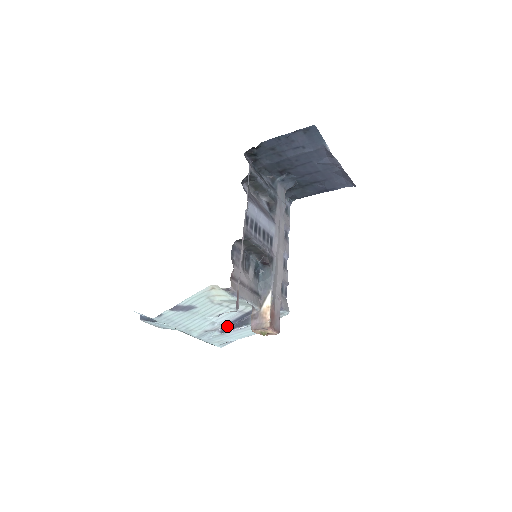
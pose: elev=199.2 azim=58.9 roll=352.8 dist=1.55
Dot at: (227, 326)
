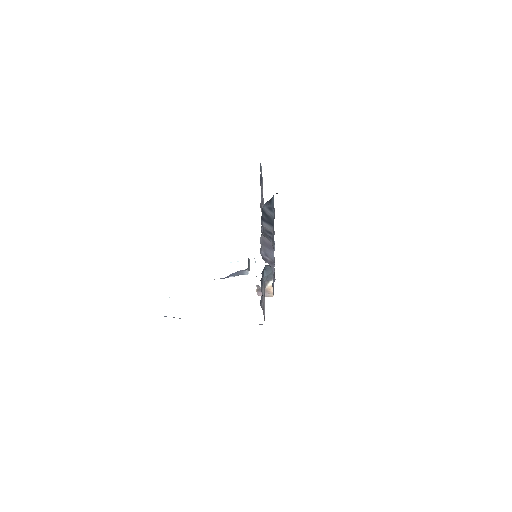
Dot at: occluded
